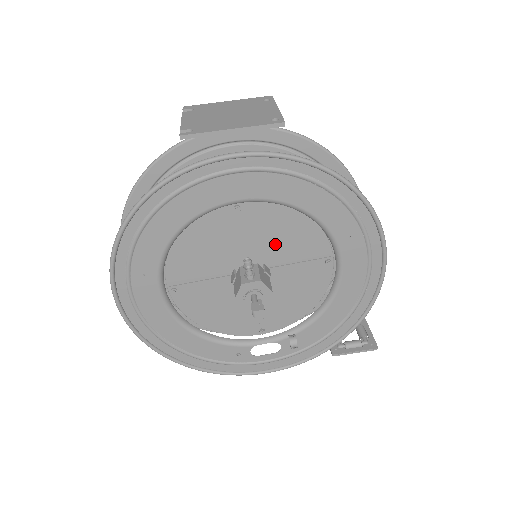
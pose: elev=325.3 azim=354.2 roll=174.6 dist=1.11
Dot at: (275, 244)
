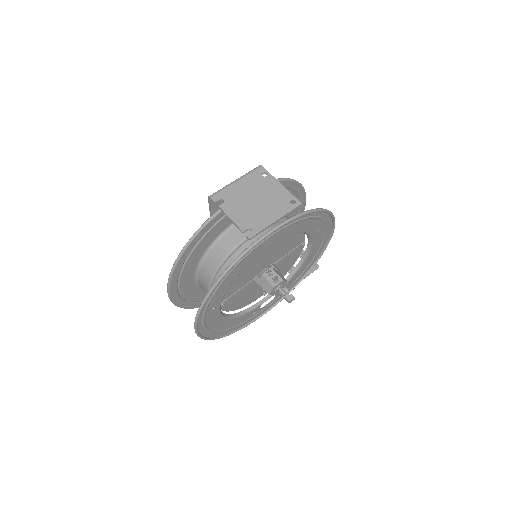
Dot at: (279, 252)
